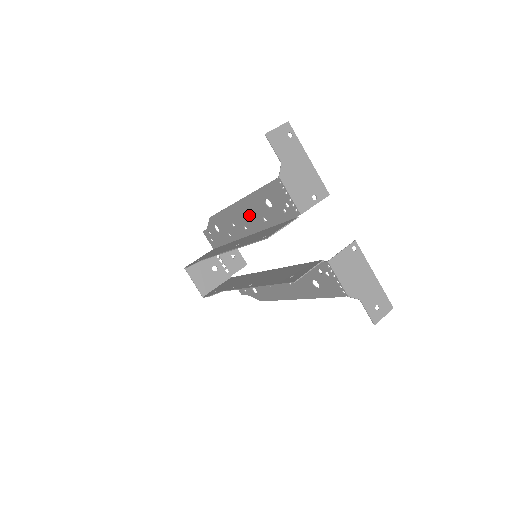
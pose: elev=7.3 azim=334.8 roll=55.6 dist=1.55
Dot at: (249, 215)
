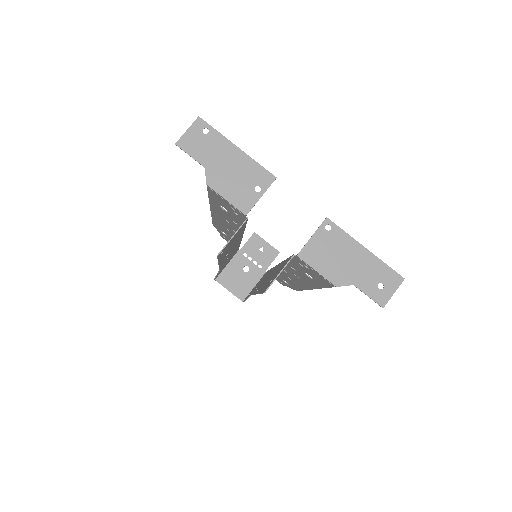
Dot at: (226, 220)
